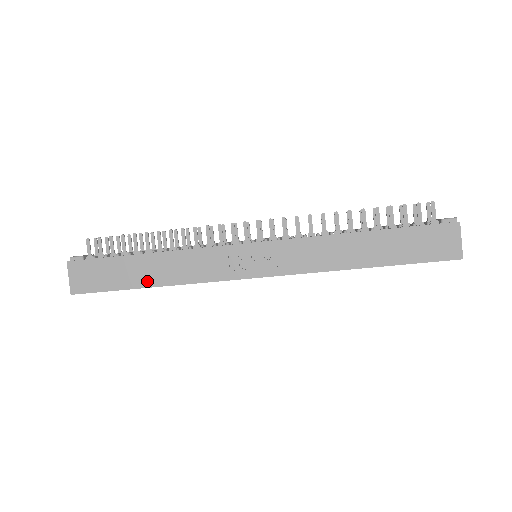
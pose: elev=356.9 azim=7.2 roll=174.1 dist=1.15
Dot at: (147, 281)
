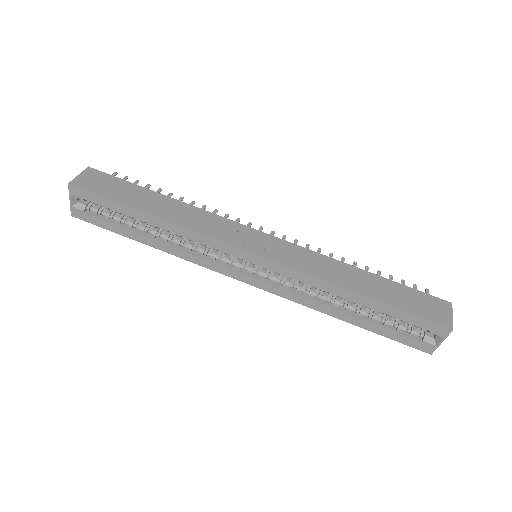
Dot at: (150, 209)
